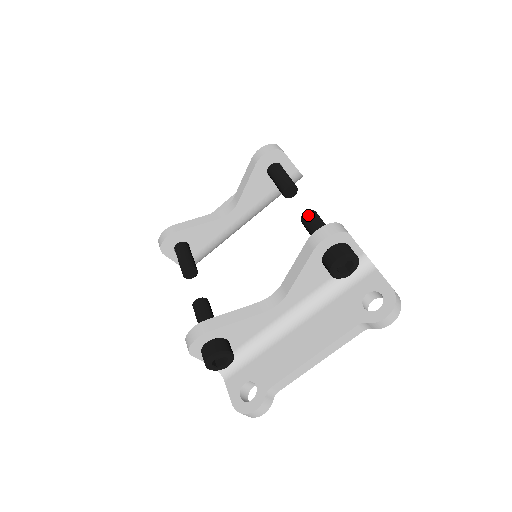
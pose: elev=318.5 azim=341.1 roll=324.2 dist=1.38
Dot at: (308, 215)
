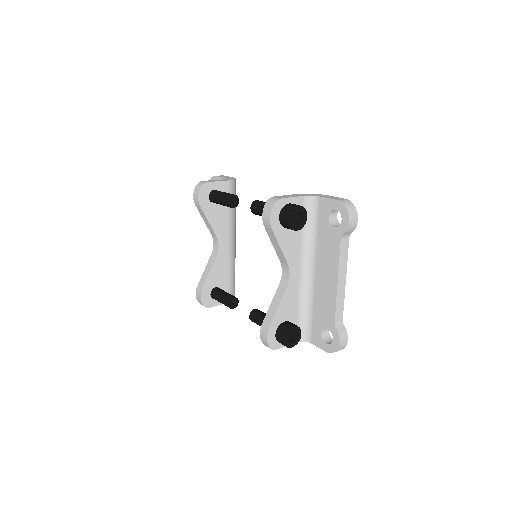
Dot at: (253, 208)
